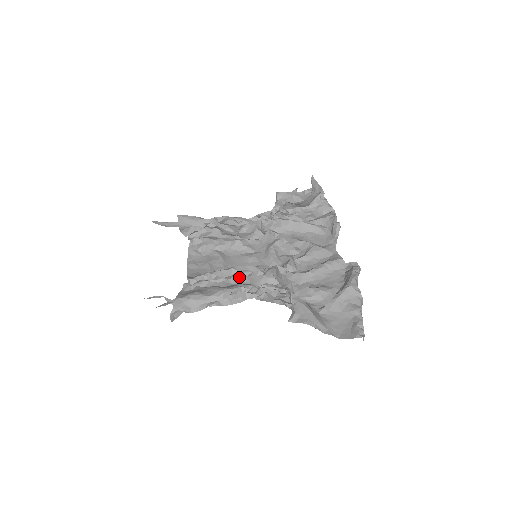
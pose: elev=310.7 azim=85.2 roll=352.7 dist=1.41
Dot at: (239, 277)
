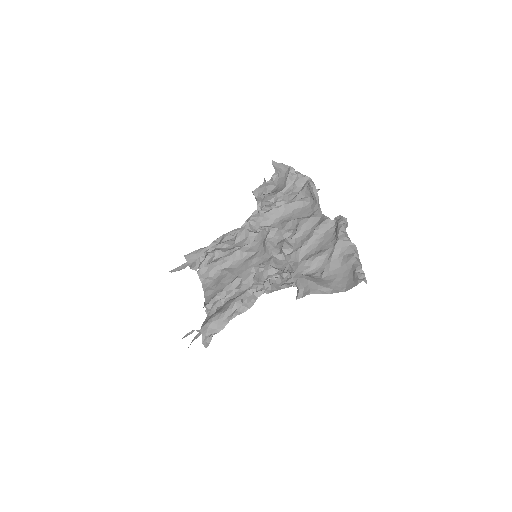
Dot at: (247, 282)
